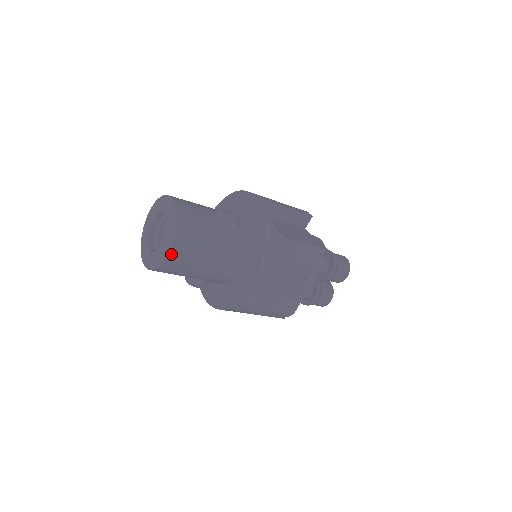
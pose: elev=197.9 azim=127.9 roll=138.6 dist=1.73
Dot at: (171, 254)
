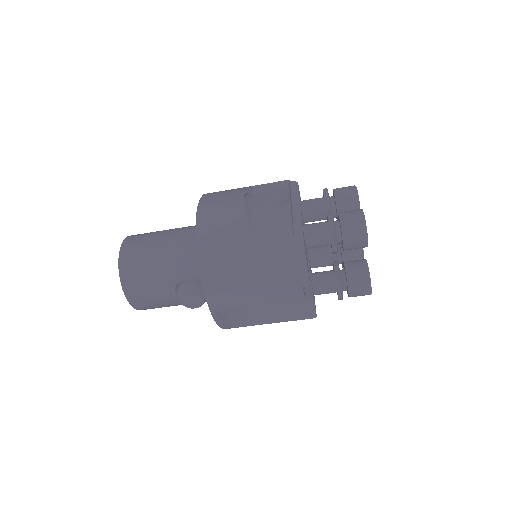
Dot at: (125, 244)
